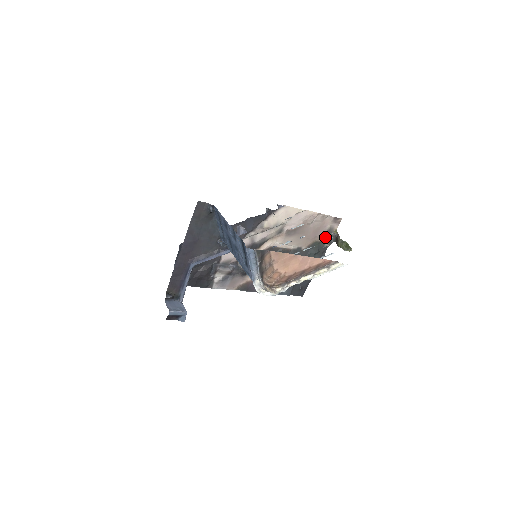
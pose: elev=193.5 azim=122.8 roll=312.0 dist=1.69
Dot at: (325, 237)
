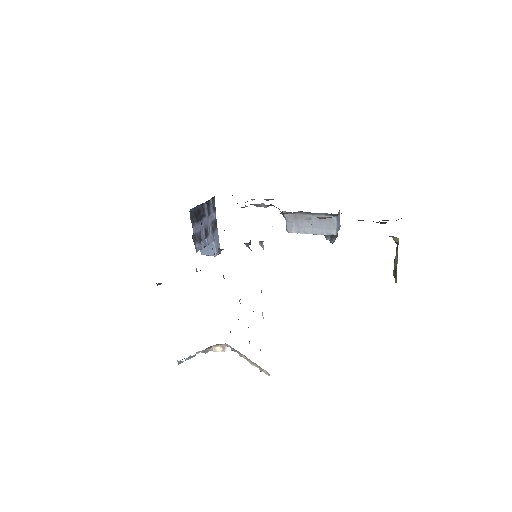
Dot at: occluded
